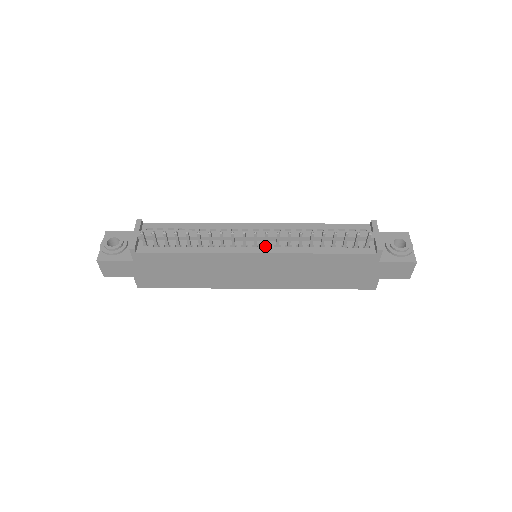
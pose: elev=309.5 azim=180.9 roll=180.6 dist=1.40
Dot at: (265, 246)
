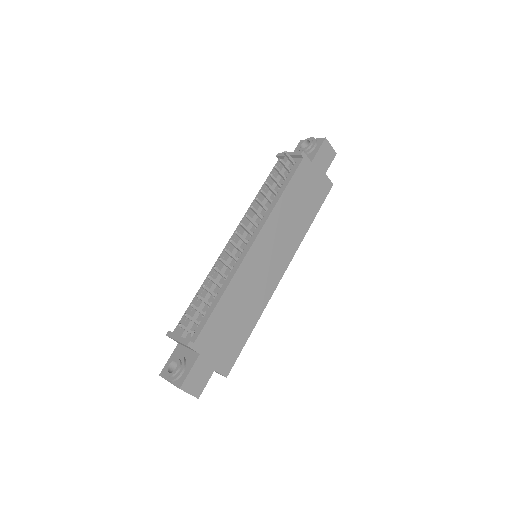
Dot at: (251, 235)
